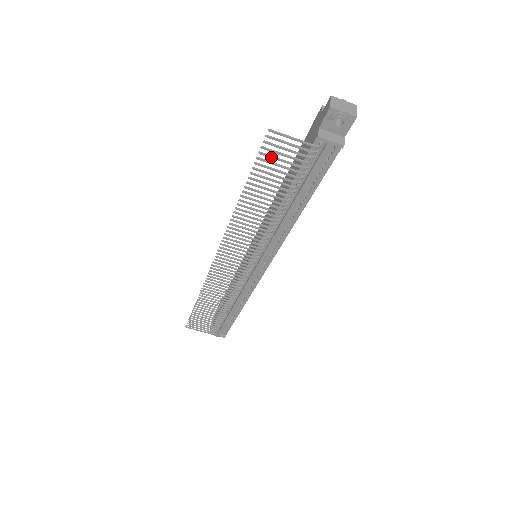
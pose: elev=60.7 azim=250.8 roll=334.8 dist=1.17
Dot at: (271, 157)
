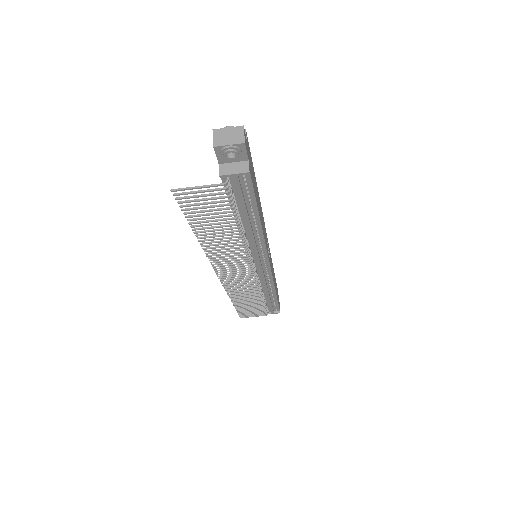
Dot at: (193, 205)
